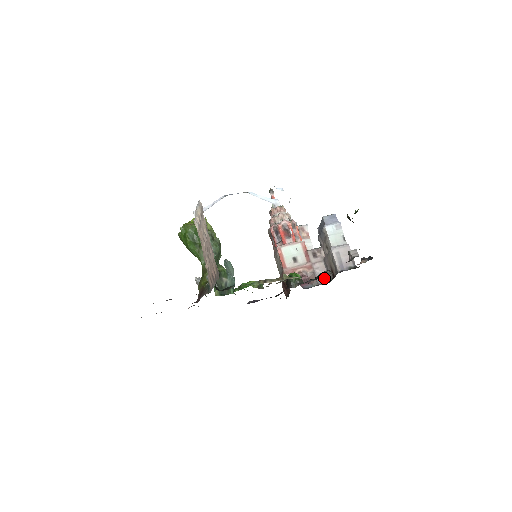
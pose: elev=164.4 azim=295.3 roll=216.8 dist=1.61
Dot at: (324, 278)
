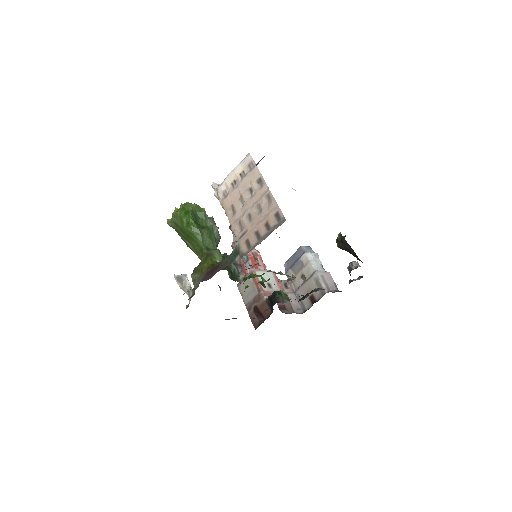
Dot at: (298, 308)
